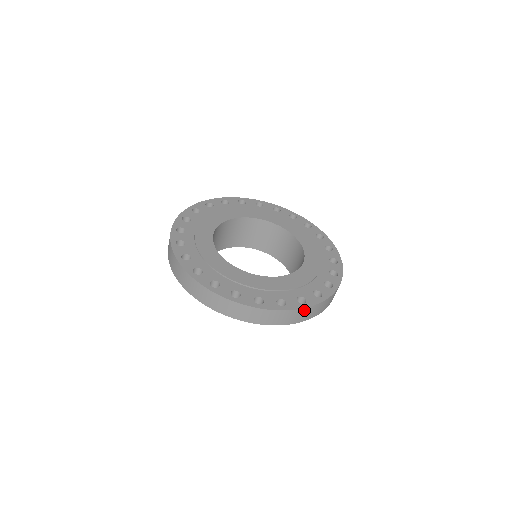
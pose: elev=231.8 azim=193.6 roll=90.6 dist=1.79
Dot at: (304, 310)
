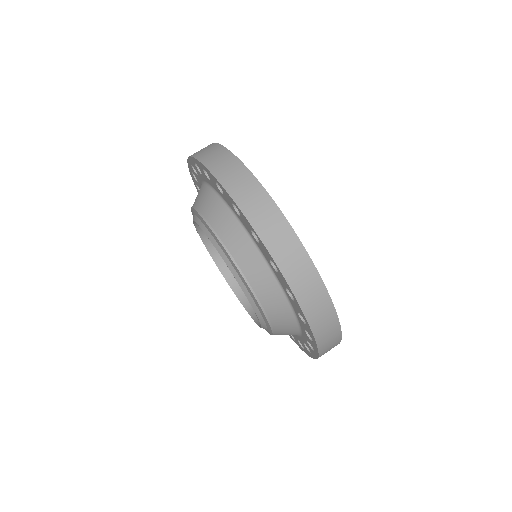
Dot at: (299, 249)
